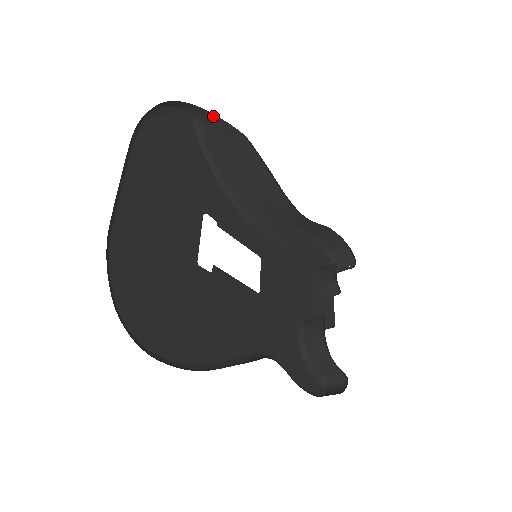
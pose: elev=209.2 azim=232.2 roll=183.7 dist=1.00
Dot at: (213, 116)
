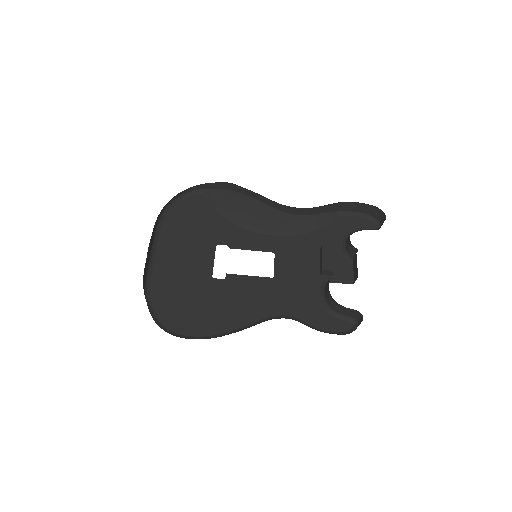
Dot at: (210, 184)
